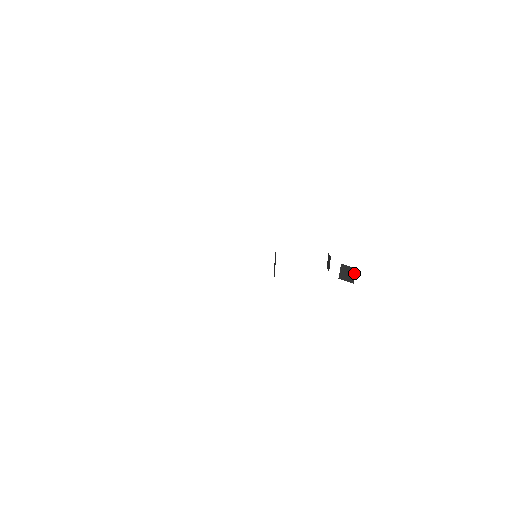
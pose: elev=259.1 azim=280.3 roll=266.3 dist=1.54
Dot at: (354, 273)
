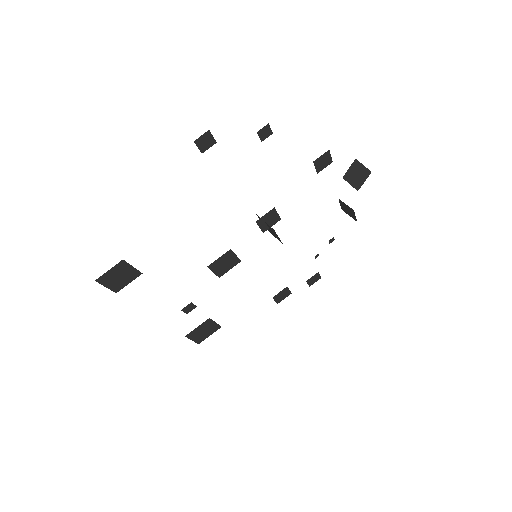
Dot at: (359, 165)
